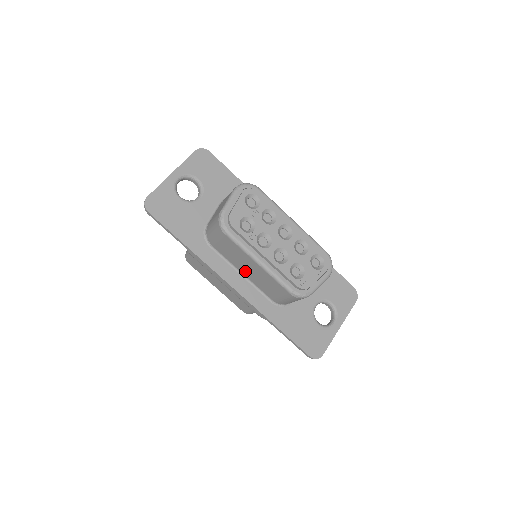
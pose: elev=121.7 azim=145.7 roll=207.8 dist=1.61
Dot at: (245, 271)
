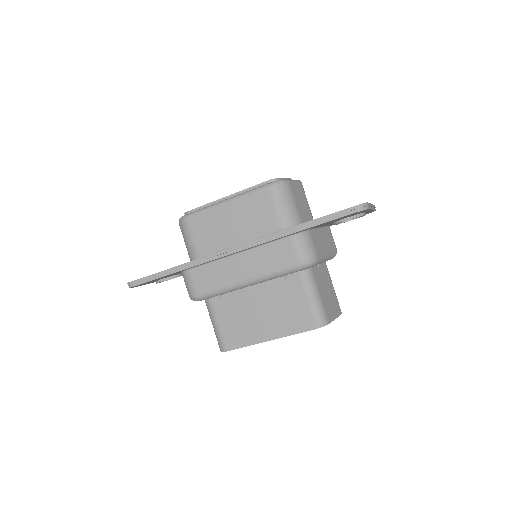
Dot at: (235, 236)
